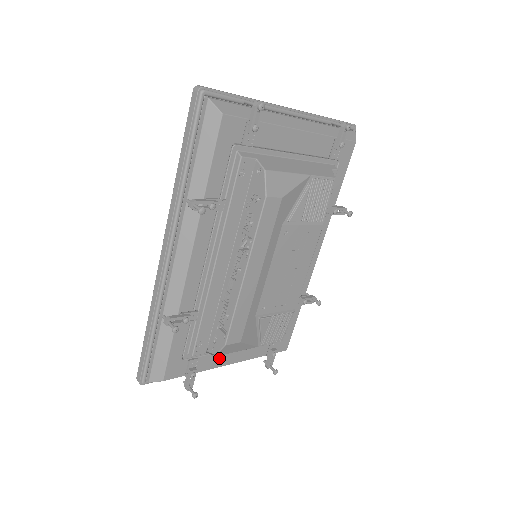
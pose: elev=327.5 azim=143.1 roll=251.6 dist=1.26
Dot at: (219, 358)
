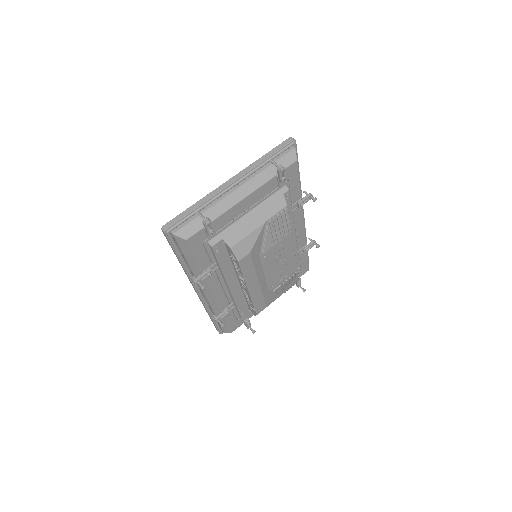
Dot at: occluded
